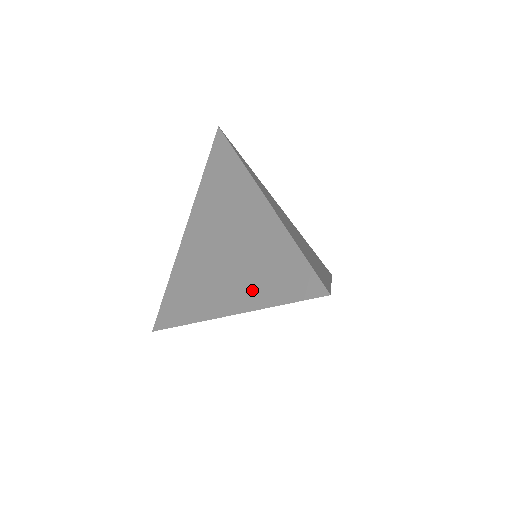
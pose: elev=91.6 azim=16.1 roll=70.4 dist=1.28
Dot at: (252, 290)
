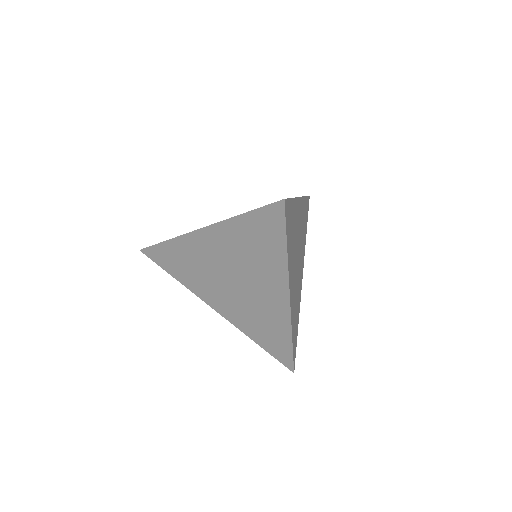
Dot at: occluded
